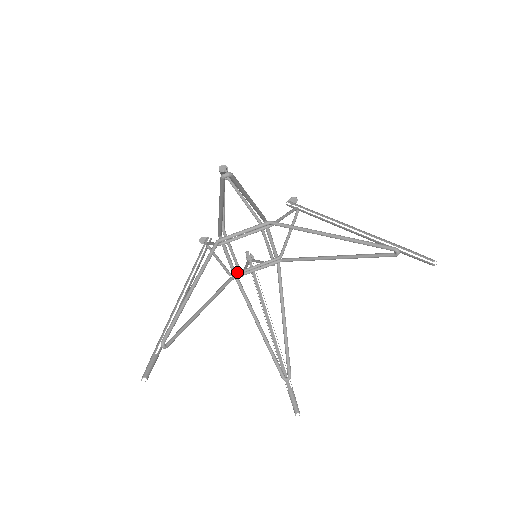
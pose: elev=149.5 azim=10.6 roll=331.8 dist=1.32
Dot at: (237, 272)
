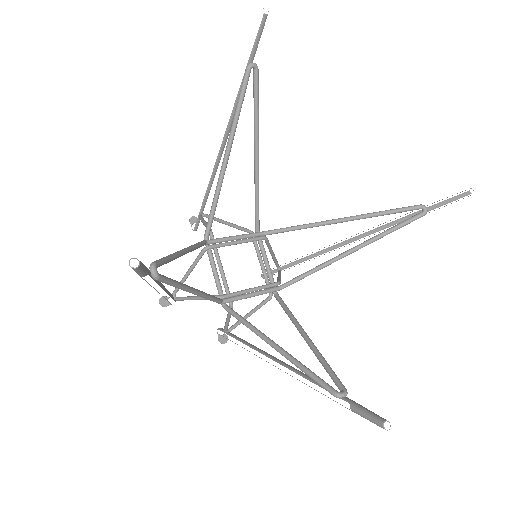
Dot at: (227, 293)
